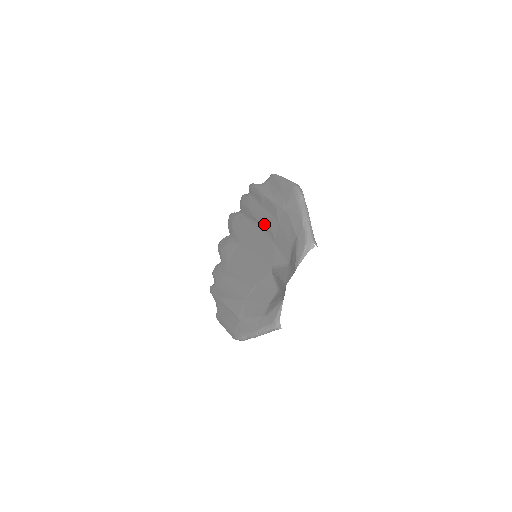
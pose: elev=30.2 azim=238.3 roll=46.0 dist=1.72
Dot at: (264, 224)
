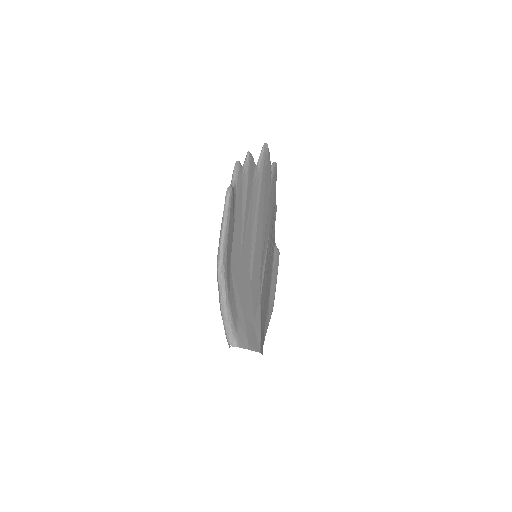
Dot at: occluded
